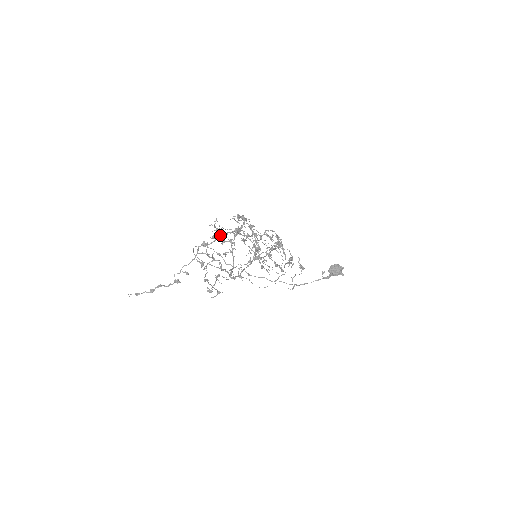
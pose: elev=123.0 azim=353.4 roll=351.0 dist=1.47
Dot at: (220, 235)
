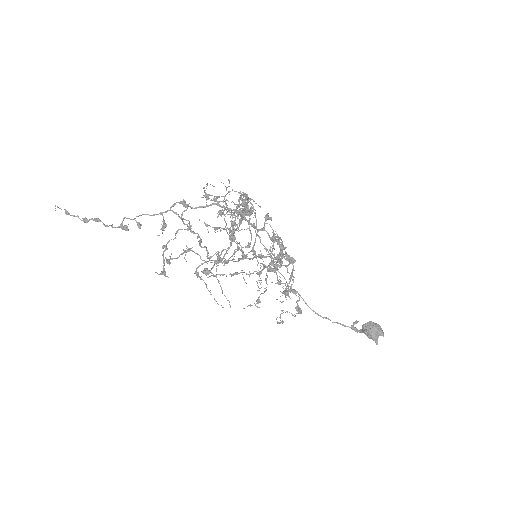
Dot at: occluded
